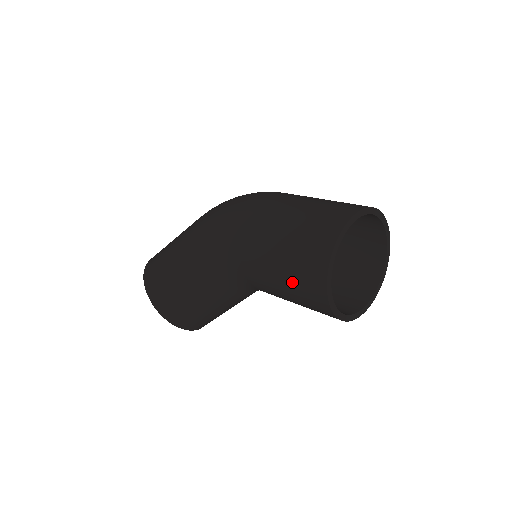
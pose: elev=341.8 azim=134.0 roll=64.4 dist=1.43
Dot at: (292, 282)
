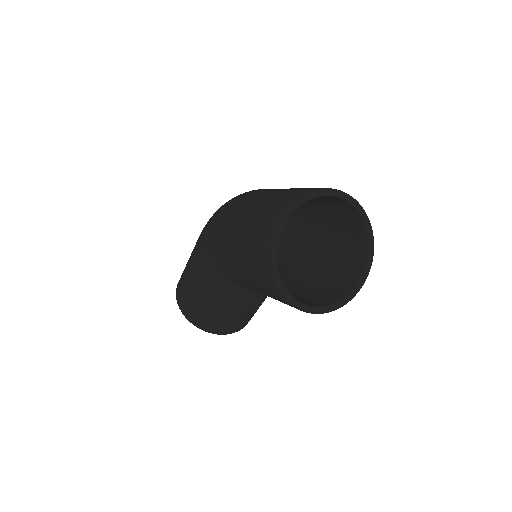
Dot at: (257, 283)
